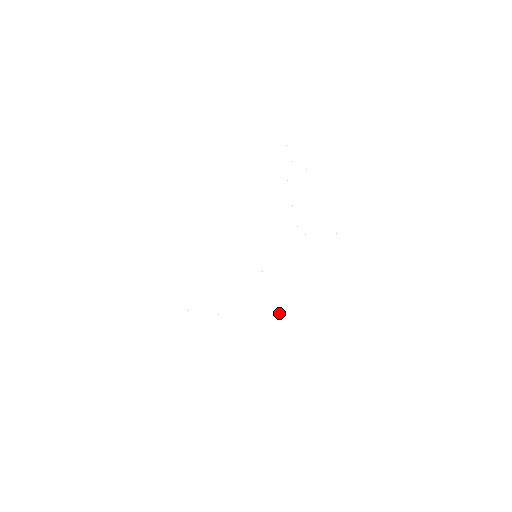
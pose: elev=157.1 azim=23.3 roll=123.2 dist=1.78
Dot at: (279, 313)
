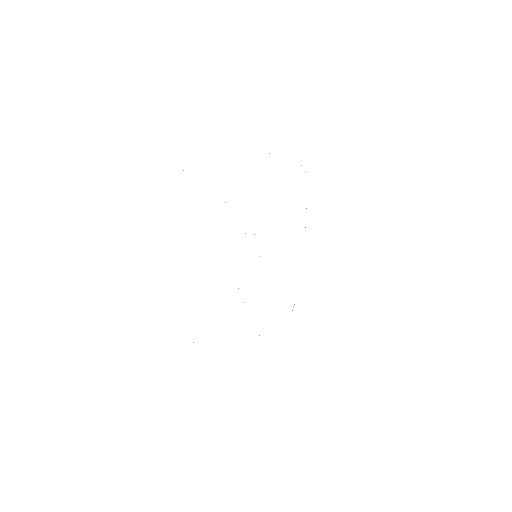
Dot at: occluded
